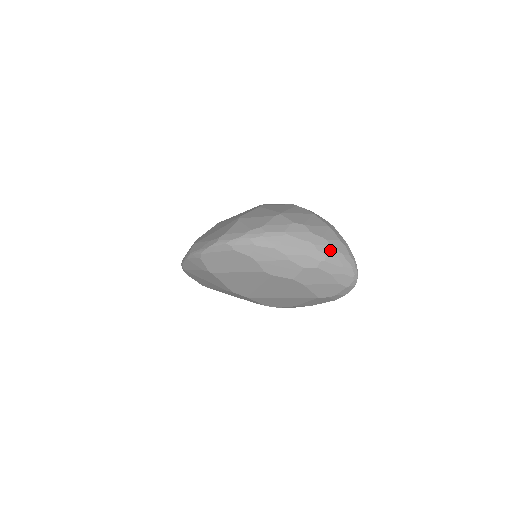
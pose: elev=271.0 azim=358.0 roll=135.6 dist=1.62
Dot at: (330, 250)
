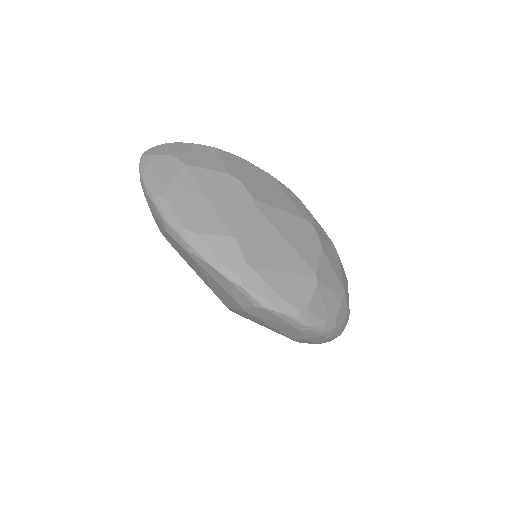
Dot at: occluded
